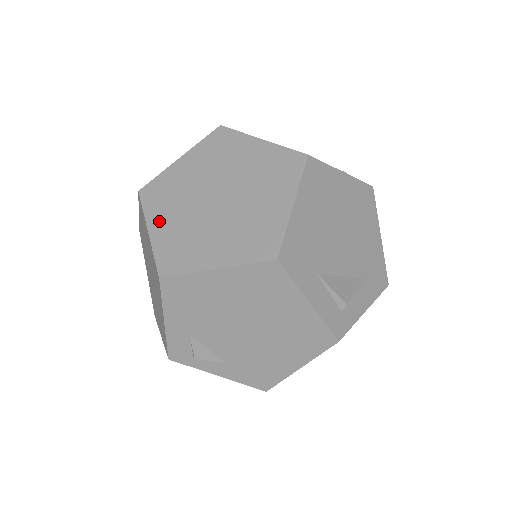
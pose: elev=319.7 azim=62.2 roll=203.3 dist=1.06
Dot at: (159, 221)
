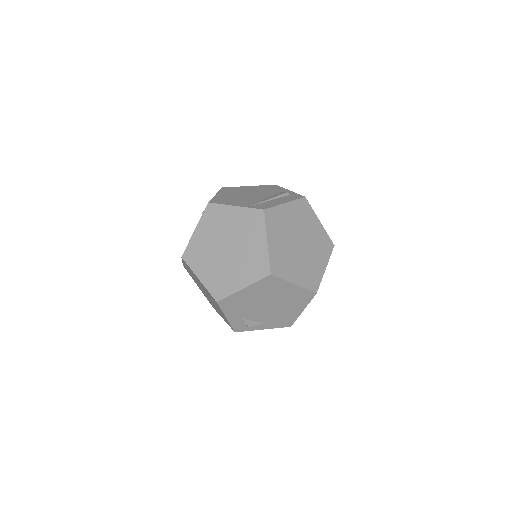
Dot at: (202, 271)
